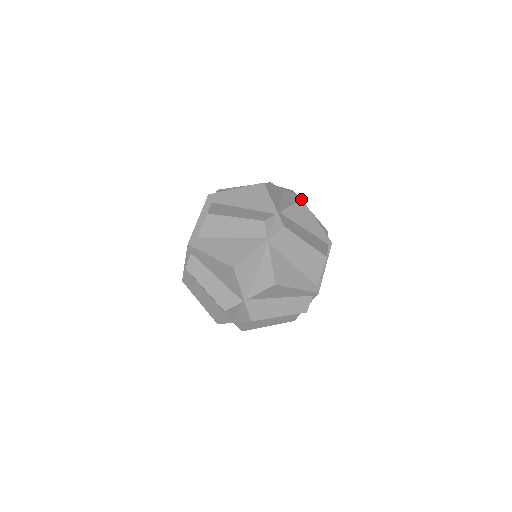
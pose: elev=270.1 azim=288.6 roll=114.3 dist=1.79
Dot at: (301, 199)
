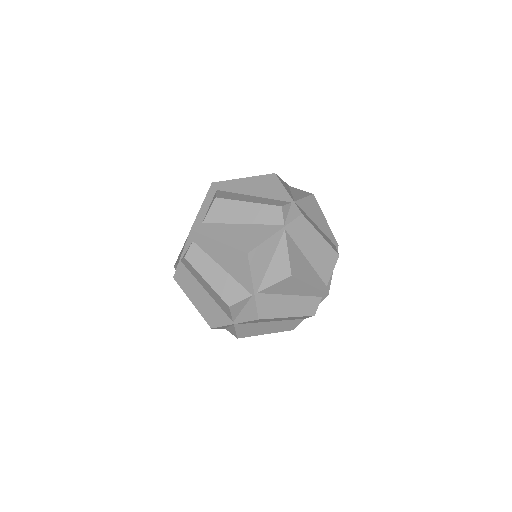
Dot at: (312, 194)
